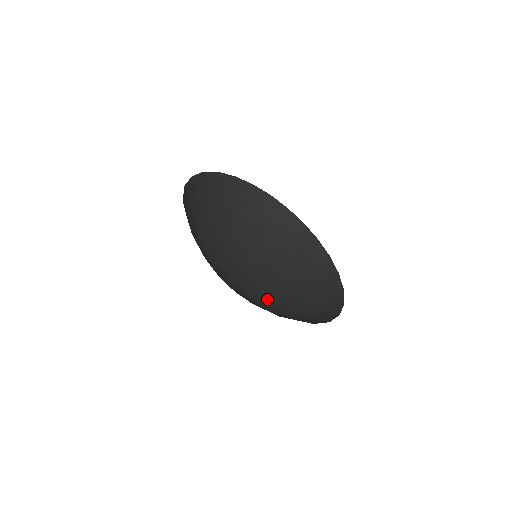
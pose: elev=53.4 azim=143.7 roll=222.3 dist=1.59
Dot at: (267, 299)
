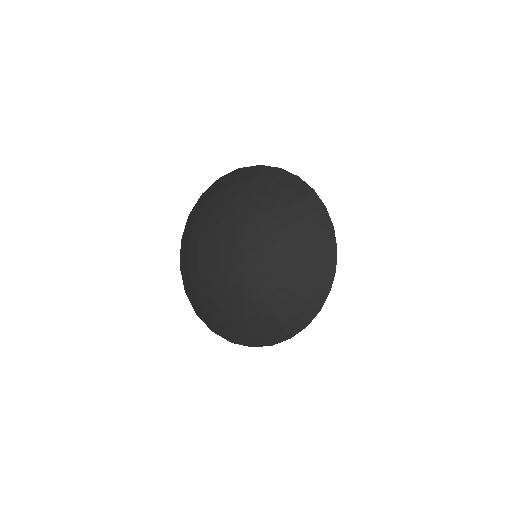
Dot at: (256, 291)
